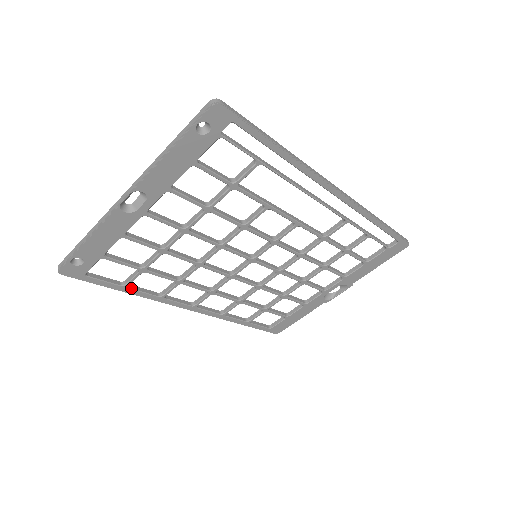
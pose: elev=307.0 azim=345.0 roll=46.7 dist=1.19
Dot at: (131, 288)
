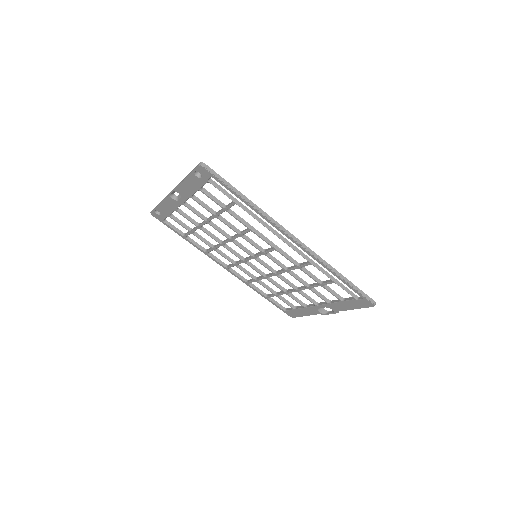
Dot at: (188, 239)
